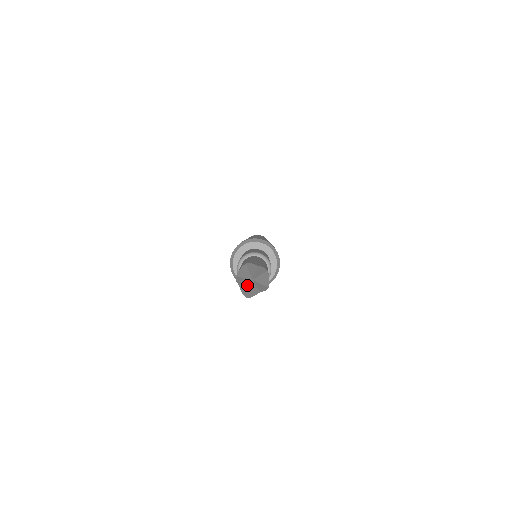
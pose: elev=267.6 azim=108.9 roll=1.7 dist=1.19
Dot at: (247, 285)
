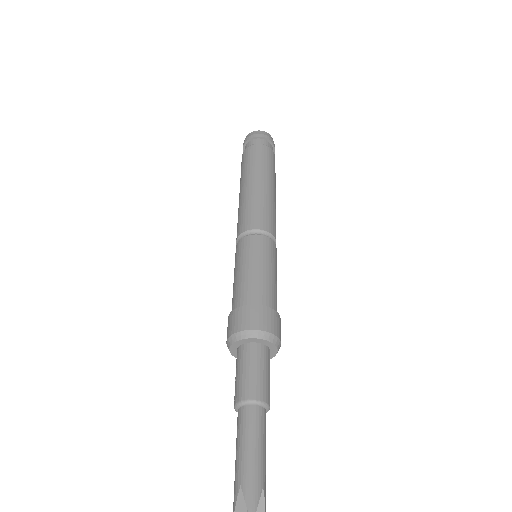
Dot at: (245, 509)
